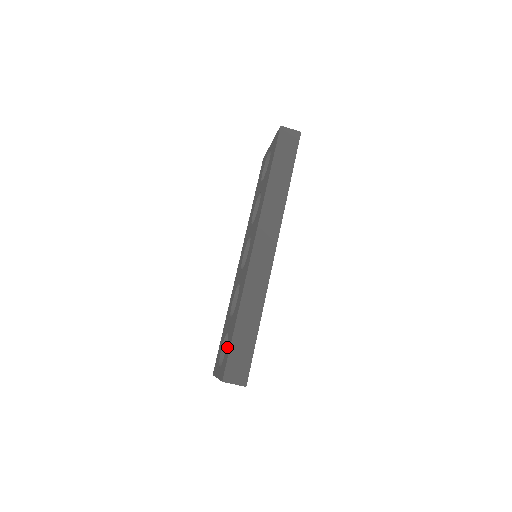
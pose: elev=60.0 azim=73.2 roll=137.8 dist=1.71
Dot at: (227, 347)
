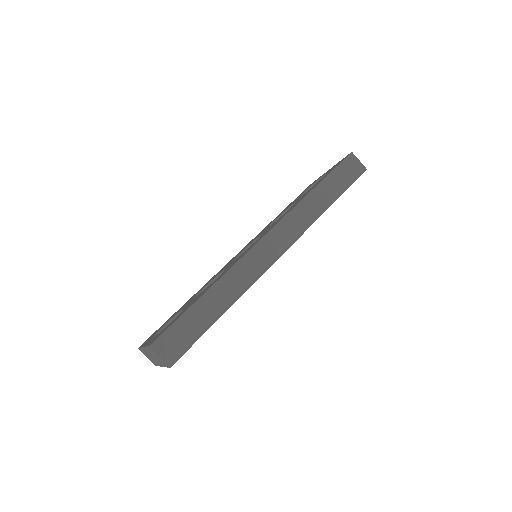
Dot at: (175, 318)
